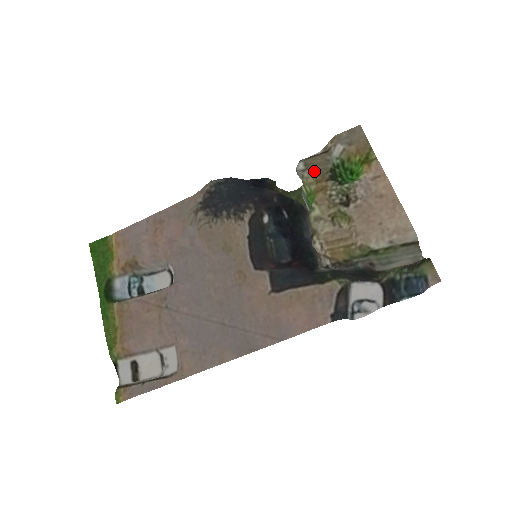
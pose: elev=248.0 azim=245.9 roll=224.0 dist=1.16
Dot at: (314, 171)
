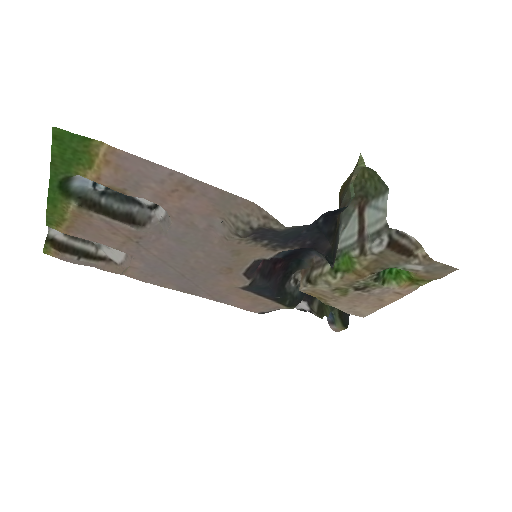
Dot at: (378, 260)
